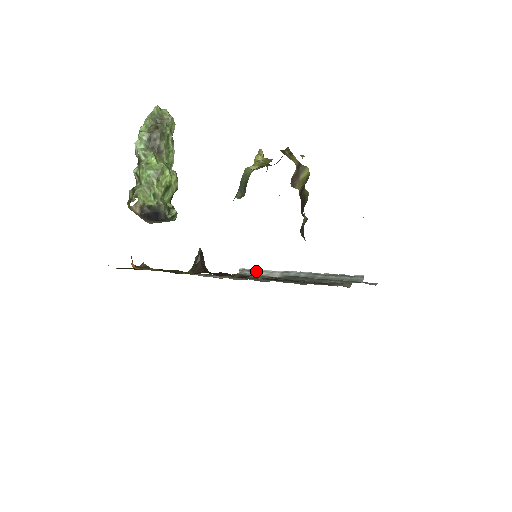
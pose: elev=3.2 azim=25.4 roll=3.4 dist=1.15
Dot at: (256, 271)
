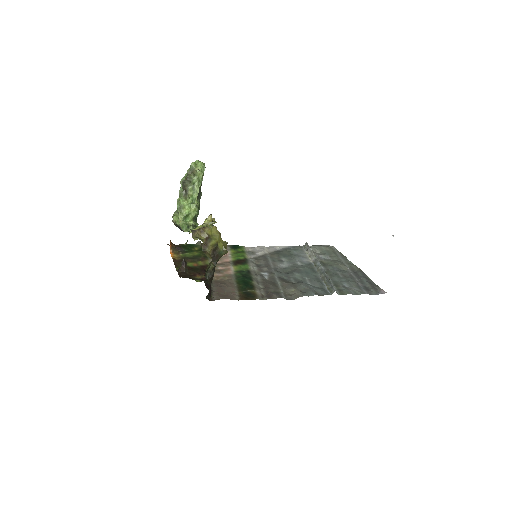
Dot at: (309, 249)
